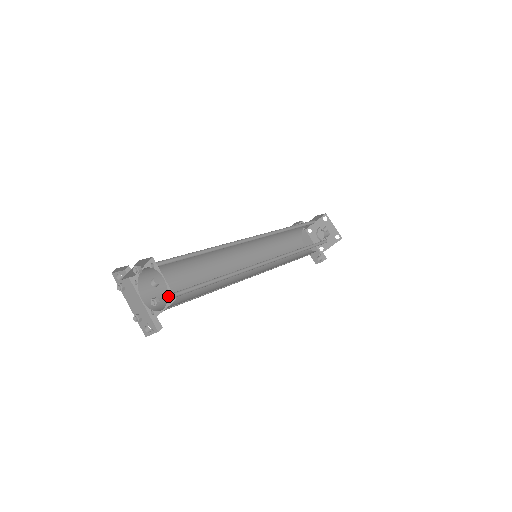
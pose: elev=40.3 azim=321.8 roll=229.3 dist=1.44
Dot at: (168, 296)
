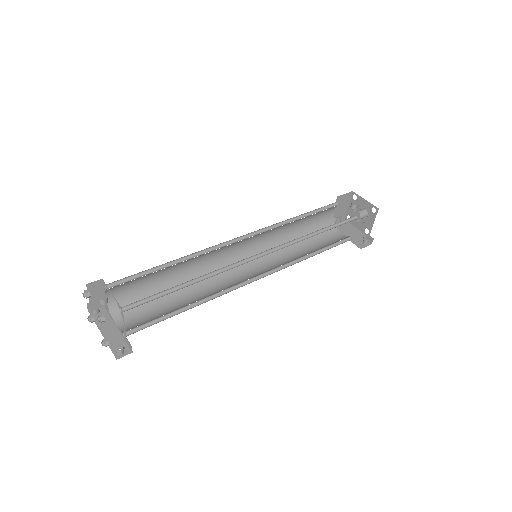
Dot at: (120, 311)
